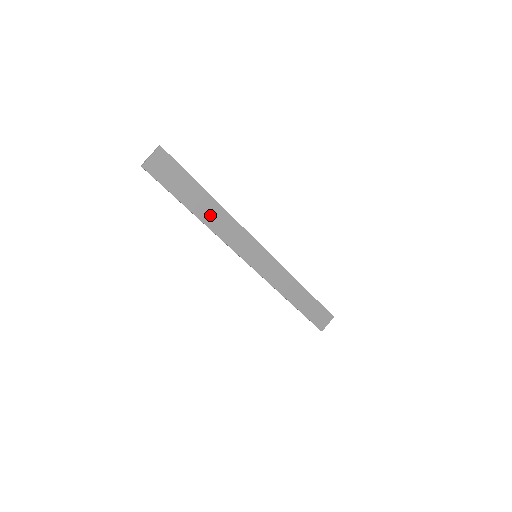
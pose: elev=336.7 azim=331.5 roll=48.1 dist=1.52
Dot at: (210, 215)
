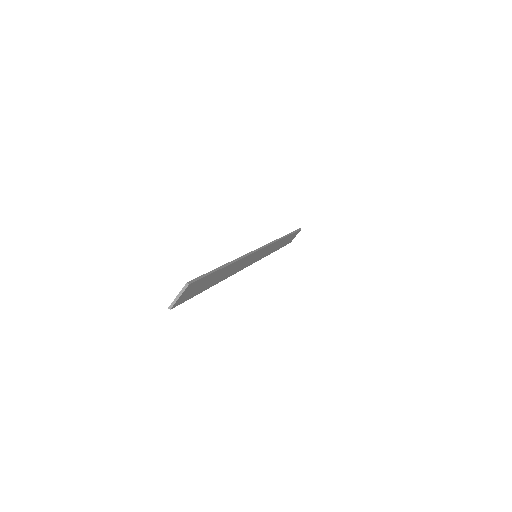
Dot at: (226, 274)
